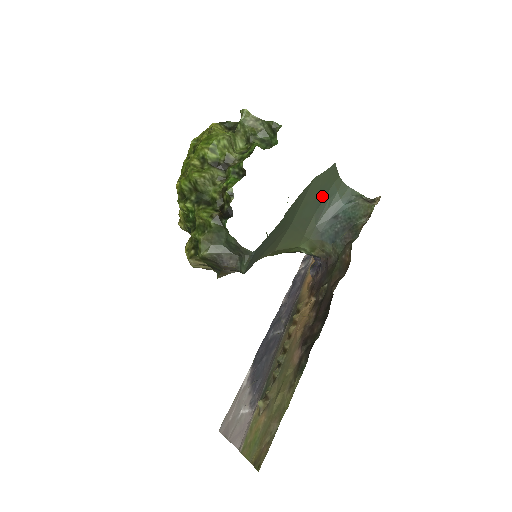
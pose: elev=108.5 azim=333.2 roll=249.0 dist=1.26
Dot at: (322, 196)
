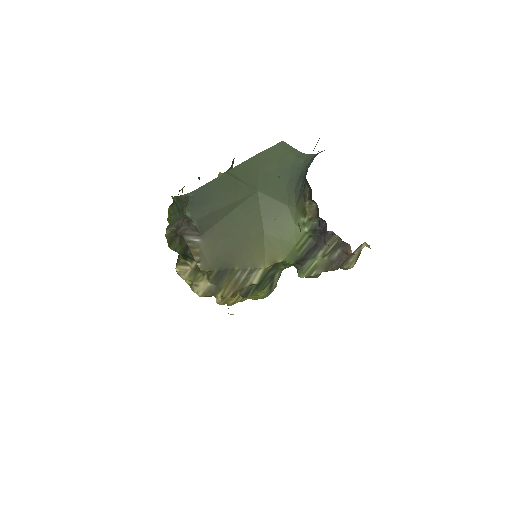
Dot at: (286, 168)
